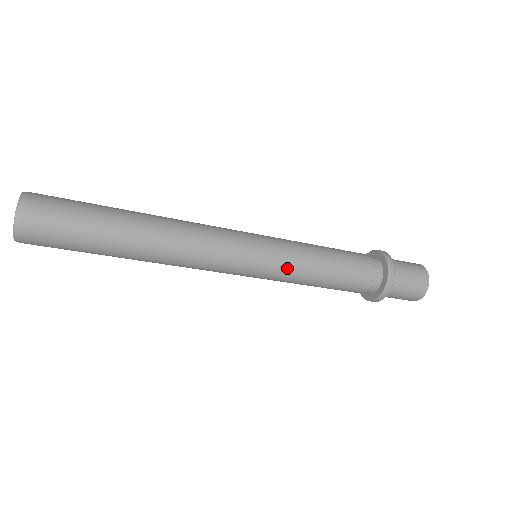
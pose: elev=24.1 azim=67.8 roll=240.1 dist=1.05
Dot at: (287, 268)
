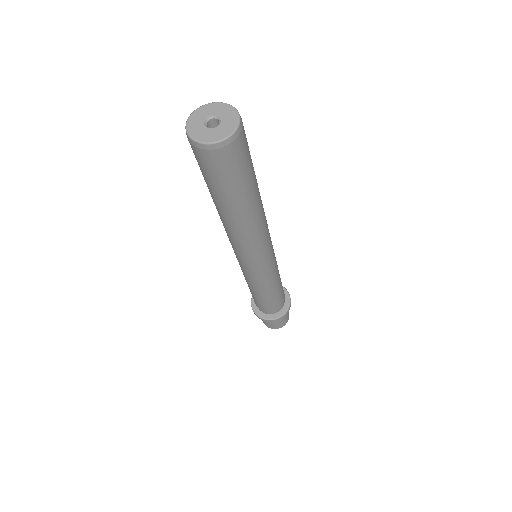
Dot at: (268, 279)
